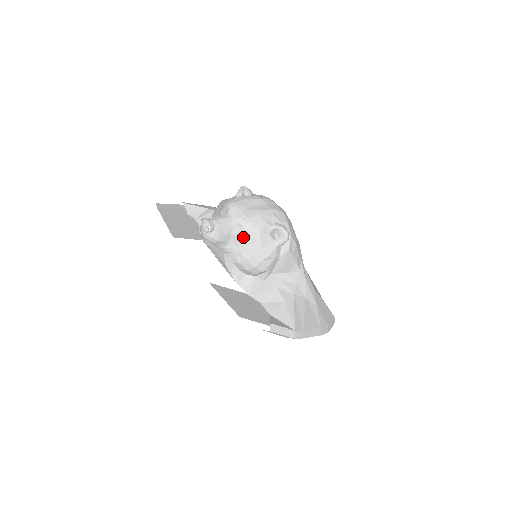
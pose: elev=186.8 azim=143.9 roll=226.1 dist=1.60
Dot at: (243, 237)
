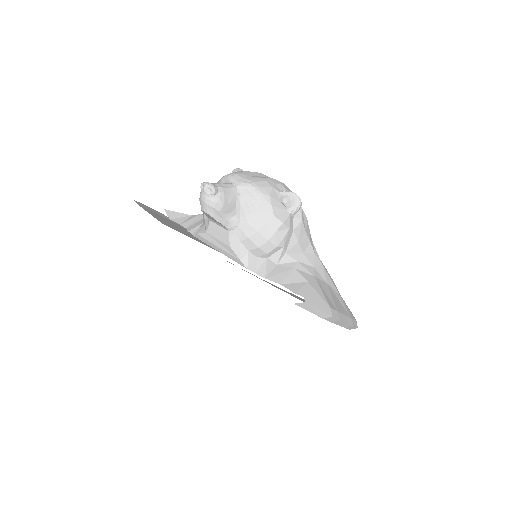
Dot at: (251, 203)
